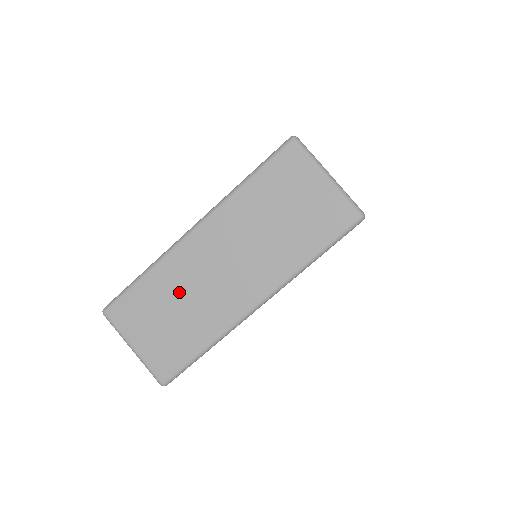
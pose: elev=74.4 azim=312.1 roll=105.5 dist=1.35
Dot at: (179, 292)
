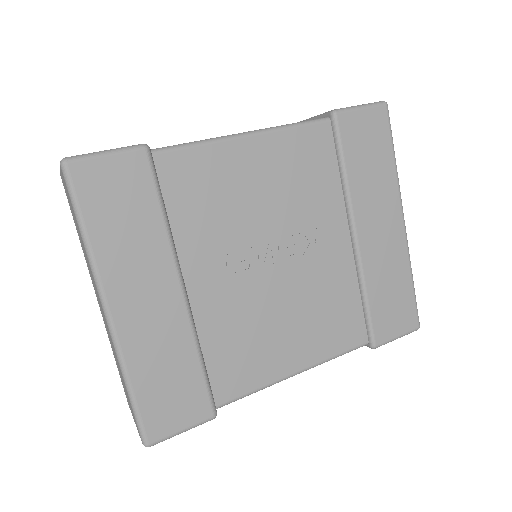
Dot at: occluded
